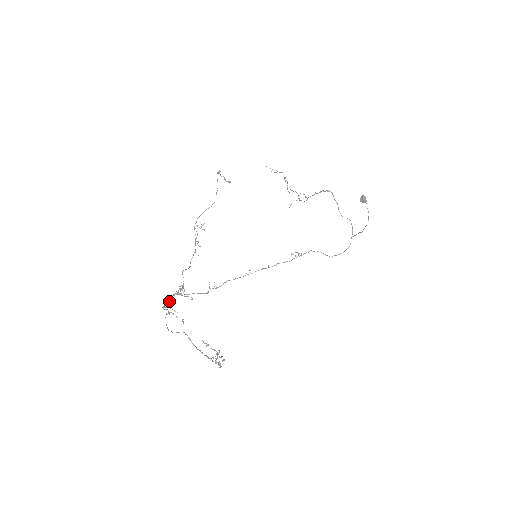
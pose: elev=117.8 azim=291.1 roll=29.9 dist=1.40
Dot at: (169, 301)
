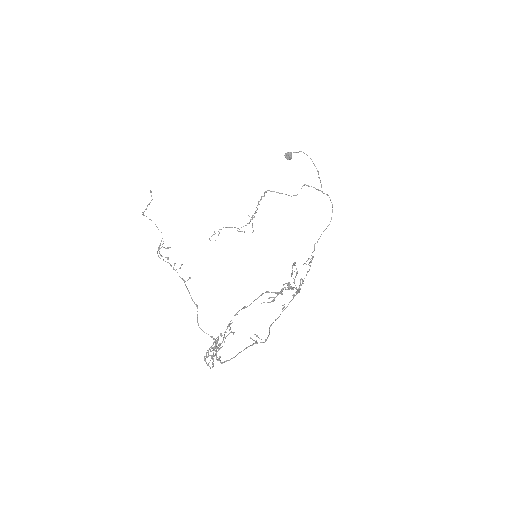
Dot at: occluded
